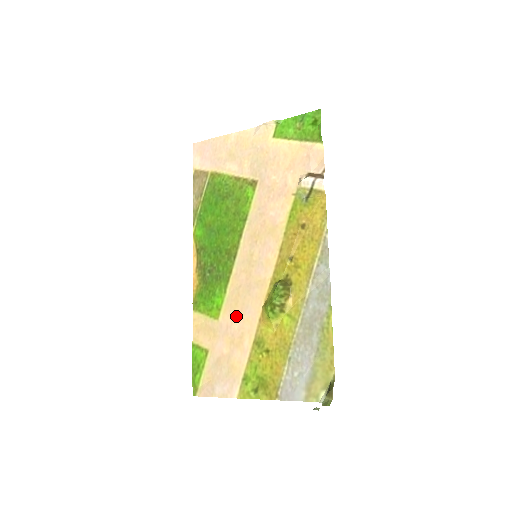
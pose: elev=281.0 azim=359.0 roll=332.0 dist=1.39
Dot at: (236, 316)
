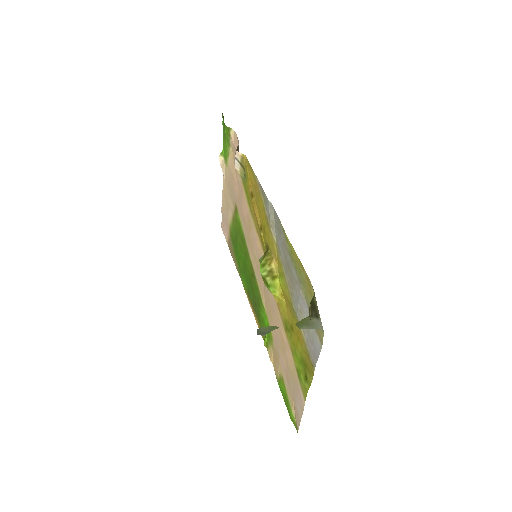
Dot at: (273, 321)
